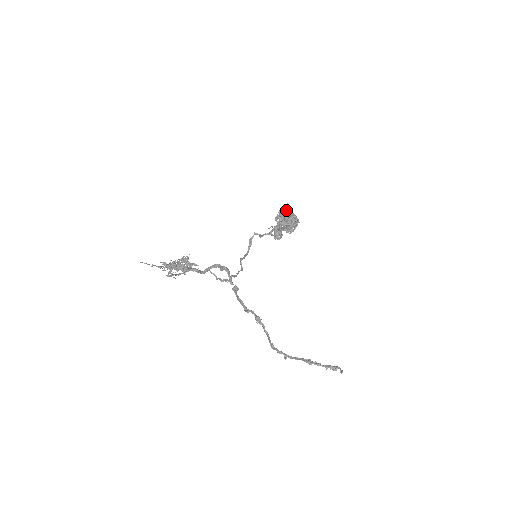
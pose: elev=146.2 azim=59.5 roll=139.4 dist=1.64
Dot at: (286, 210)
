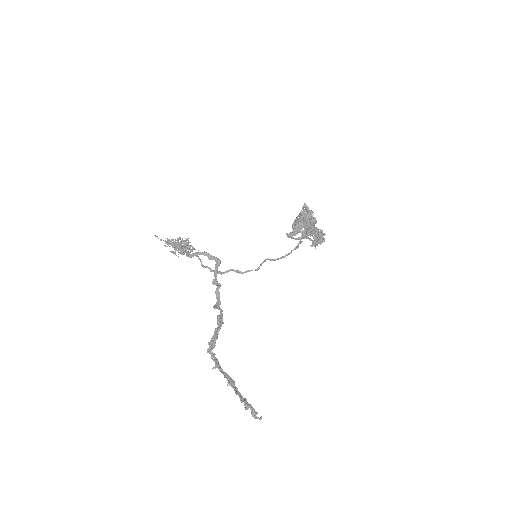
Dot at: (301, 211)
